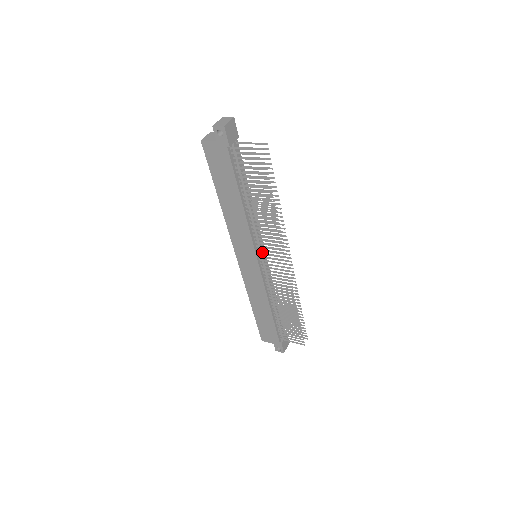
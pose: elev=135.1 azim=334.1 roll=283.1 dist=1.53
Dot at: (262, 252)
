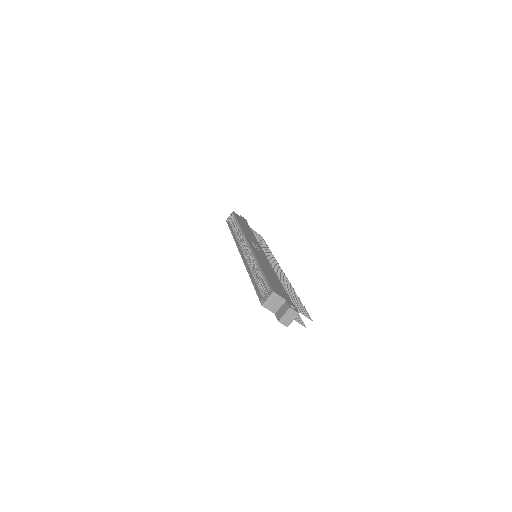
Dot at: occluded
